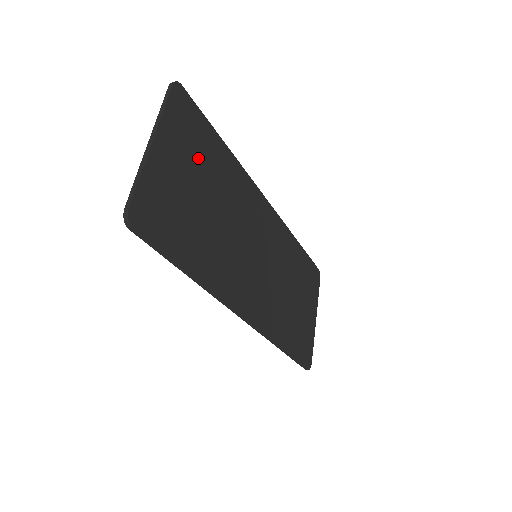
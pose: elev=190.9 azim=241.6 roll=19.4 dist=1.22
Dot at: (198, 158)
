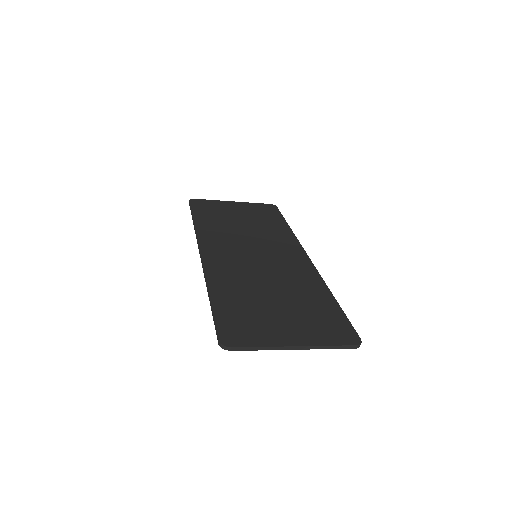
Dot at: (257, 216)
